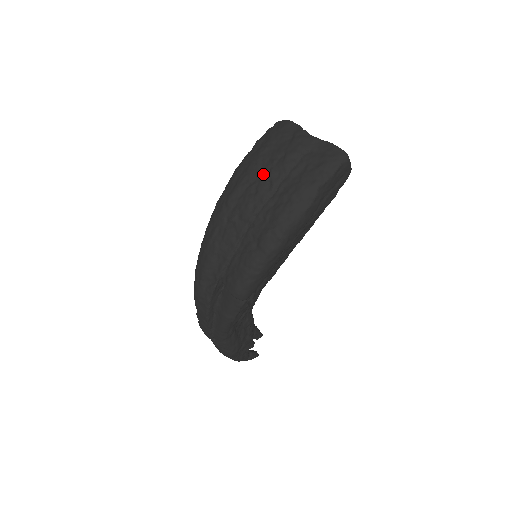
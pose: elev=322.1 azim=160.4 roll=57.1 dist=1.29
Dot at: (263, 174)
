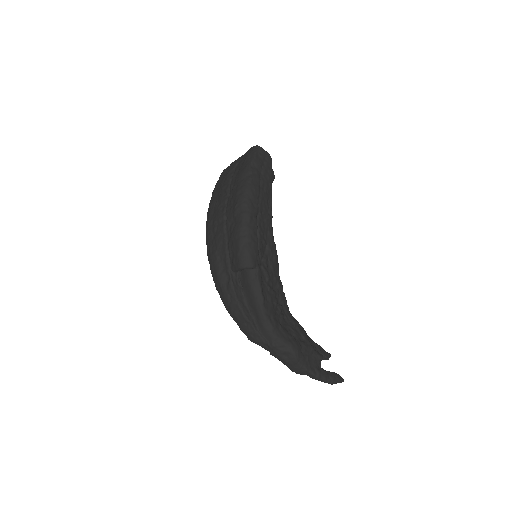
Dot at: (219, 194)
